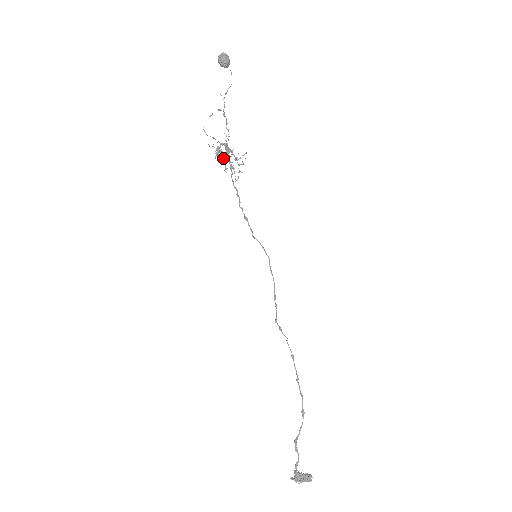
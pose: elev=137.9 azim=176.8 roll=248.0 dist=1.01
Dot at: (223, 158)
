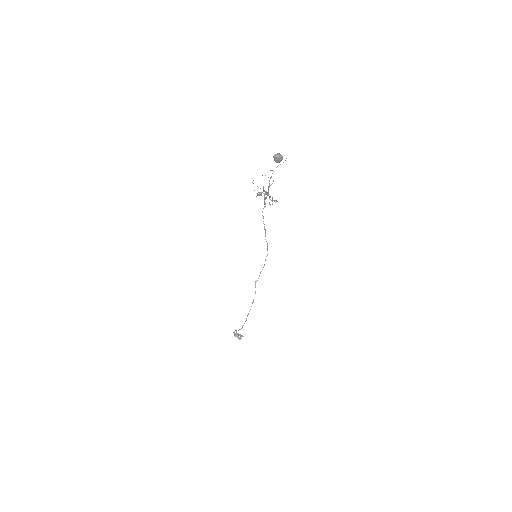
Dot at: (265, 192)
